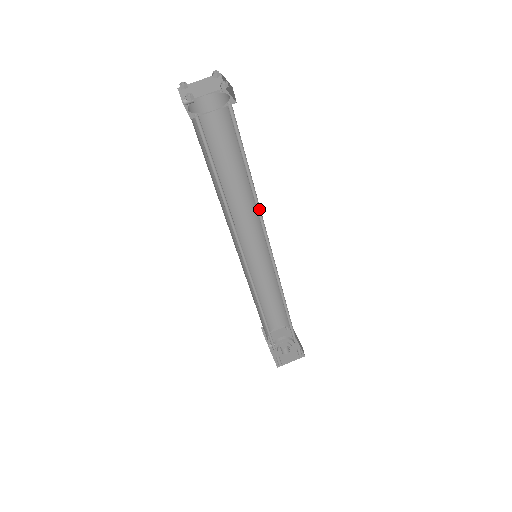
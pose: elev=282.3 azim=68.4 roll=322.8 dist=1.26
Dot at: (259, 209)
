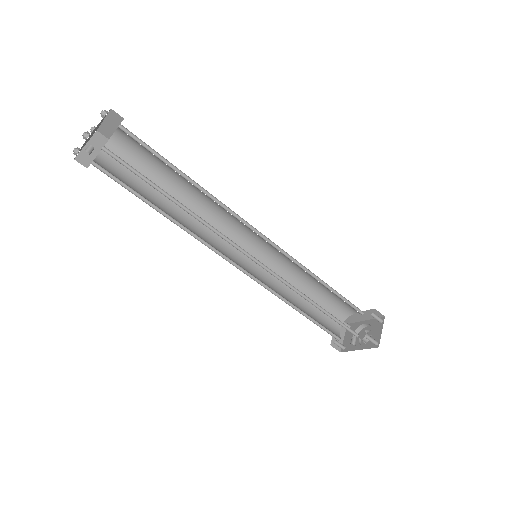
Dot at: (217, 202)
